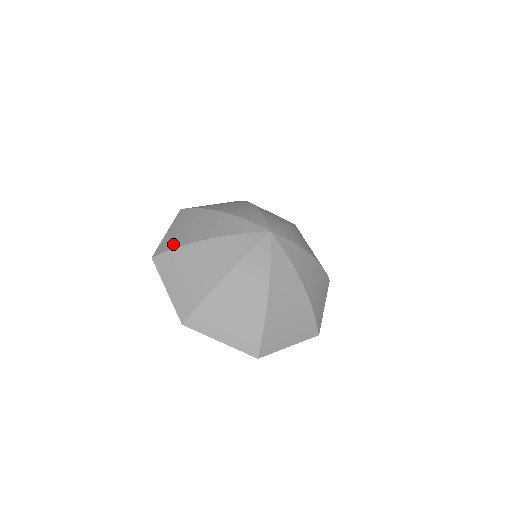
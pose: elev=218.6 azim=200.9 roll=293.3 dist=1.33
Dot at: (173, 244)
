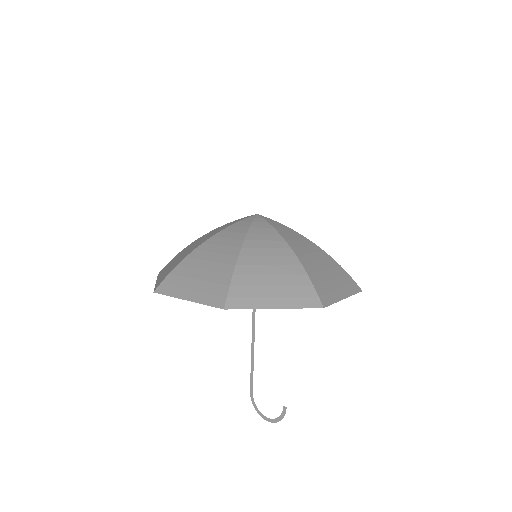
Dot at: occluded
